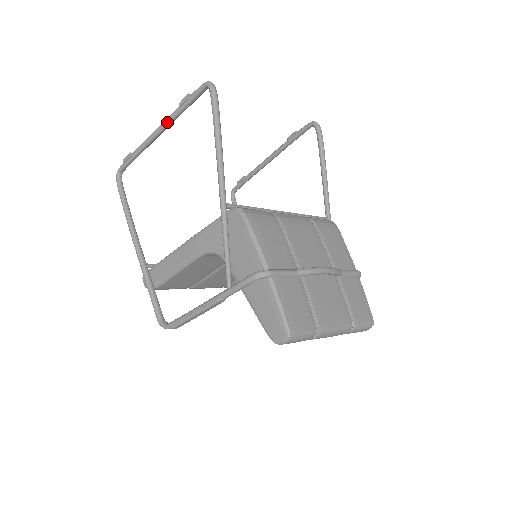
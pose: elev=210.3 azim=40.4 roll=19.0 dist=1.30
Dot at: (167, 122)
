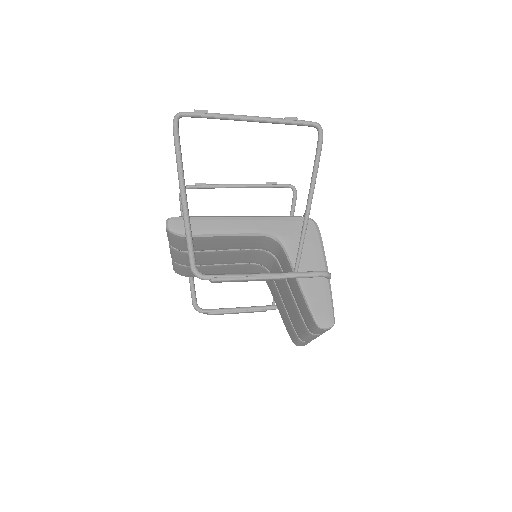
Dot at: (266, 120)
